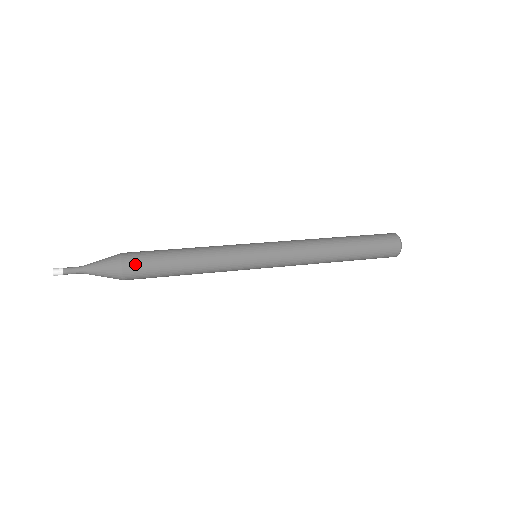
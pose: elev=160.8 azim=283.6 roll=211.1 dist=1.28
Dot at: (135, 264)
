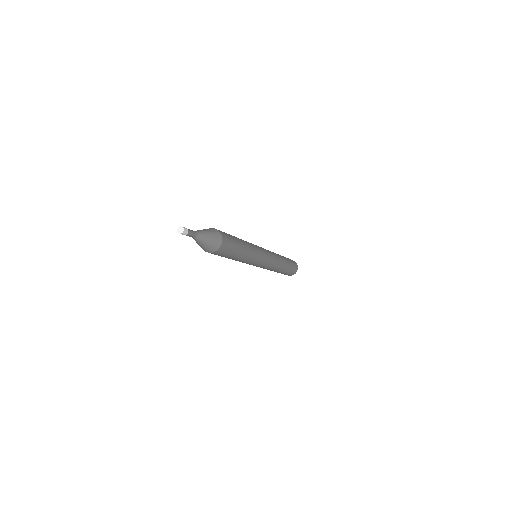
Dot at: (226, 237)
